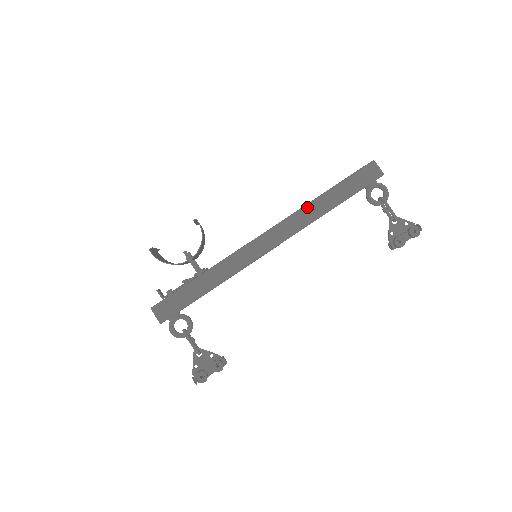
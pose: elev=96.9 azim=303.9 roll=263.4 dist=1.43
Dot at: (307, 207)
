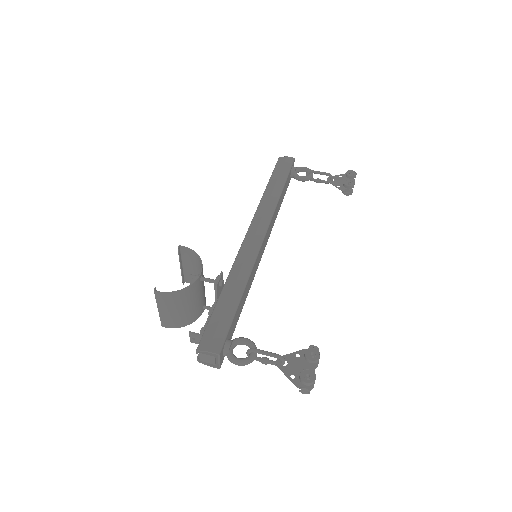
Dot at: (262, 201)
